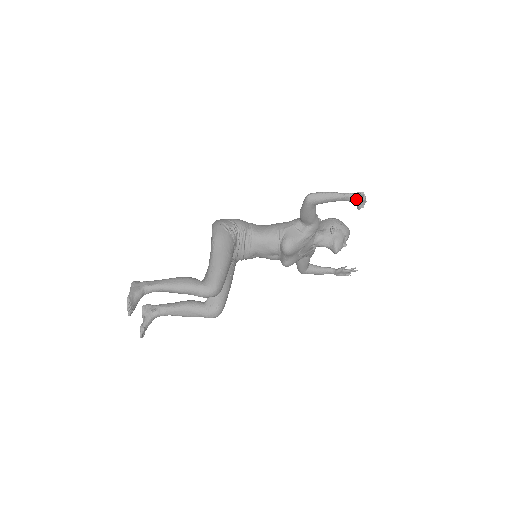
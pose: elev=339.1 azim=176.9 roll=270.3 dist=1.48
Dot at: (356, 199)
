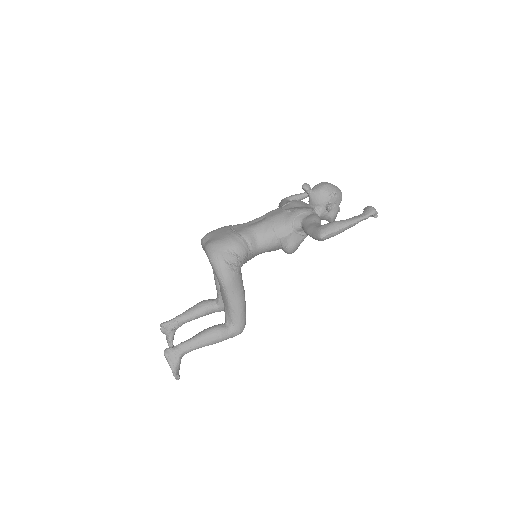
Dot at: (368, 217)
